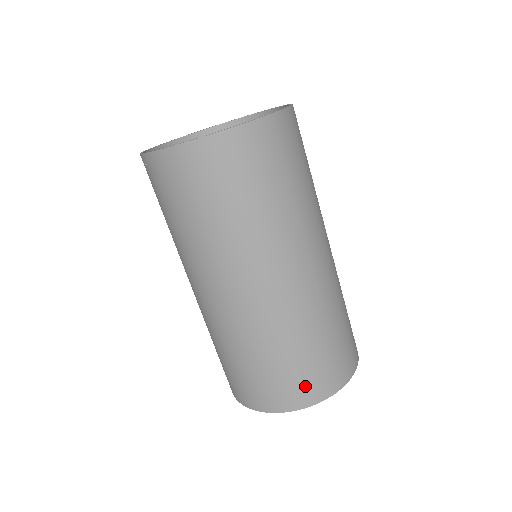
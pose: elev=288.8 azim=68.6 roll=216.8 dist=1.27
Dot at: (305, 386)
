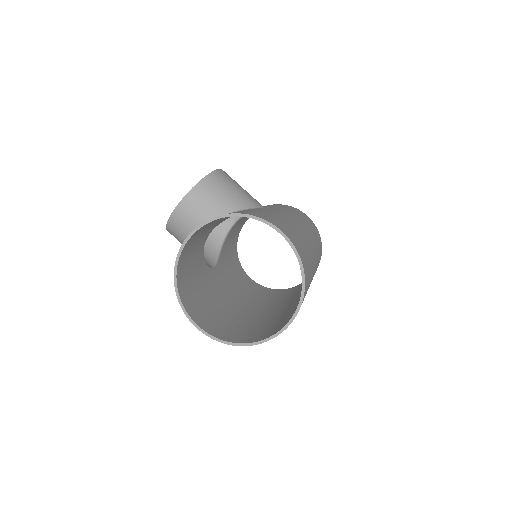
Dot at: occluded
